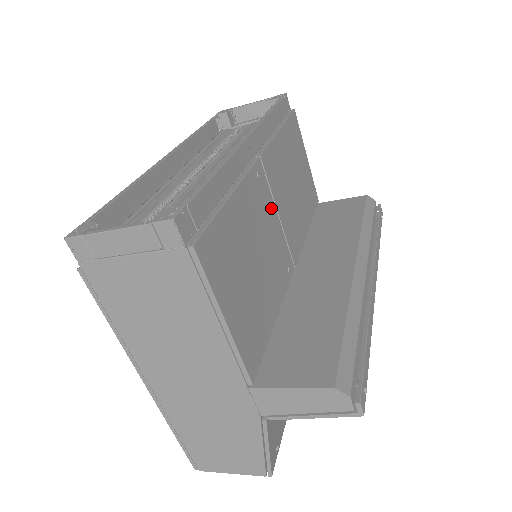
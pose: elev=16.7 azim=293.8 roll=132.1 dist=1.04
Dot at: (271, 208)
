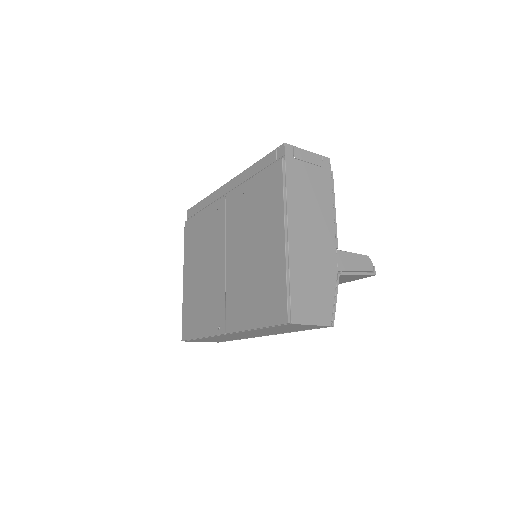
Dot at: occluded
